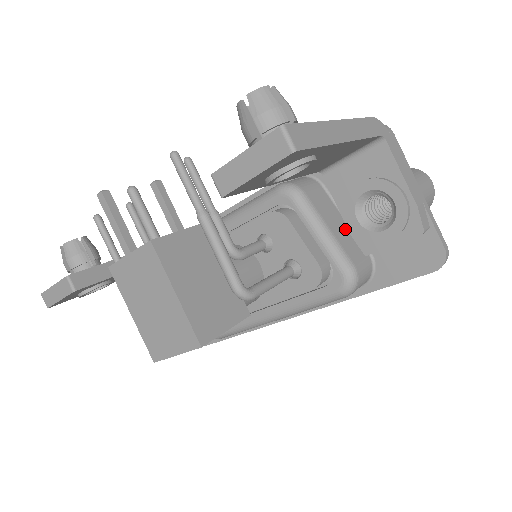
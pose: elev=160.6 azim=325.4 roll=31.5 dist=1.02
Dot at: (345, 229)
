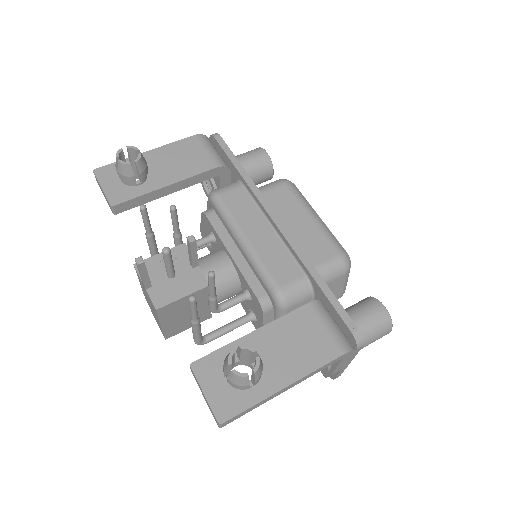
Dot at: occluded
